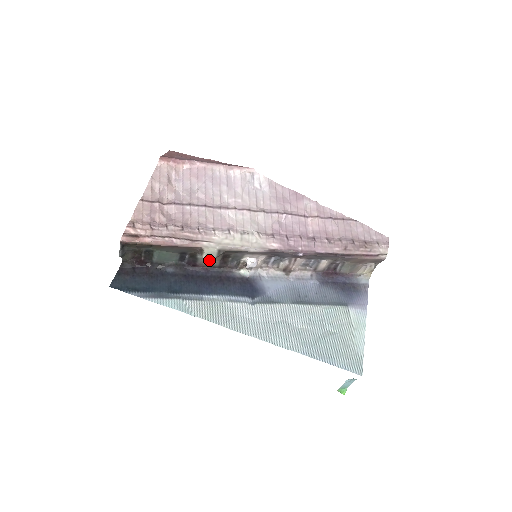
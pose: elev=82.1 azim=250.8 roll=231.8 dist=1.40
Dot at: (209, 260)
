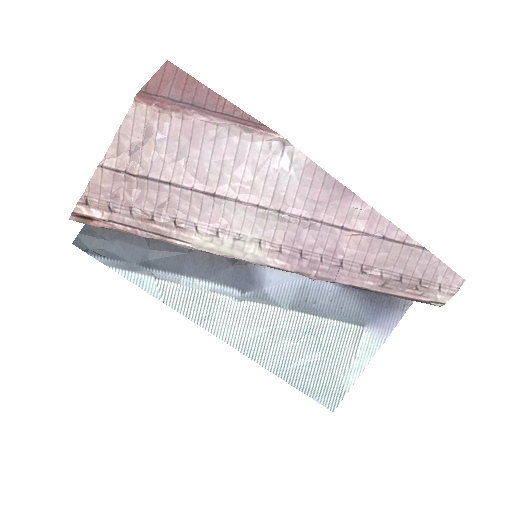
Dot at: occluded
